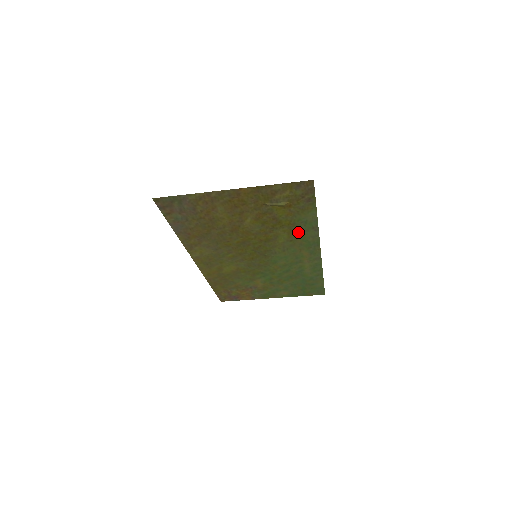
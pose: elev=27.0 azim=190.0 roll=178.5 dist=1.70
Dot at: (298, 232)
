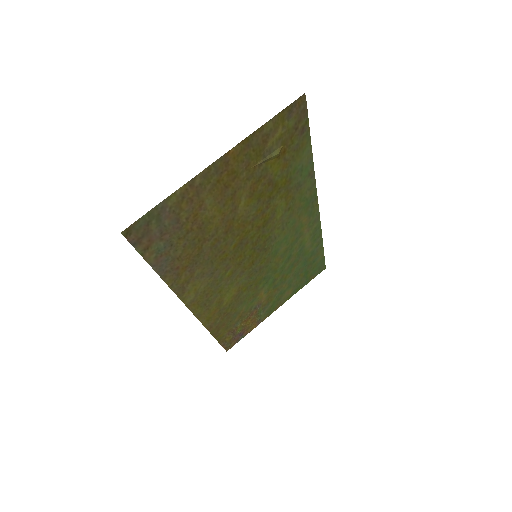
Dot at: (295, 190)
